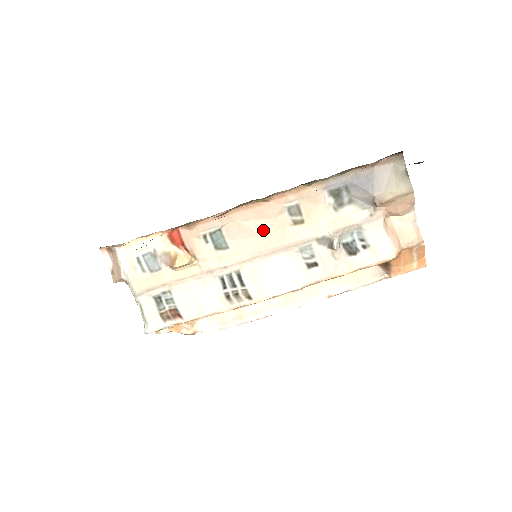
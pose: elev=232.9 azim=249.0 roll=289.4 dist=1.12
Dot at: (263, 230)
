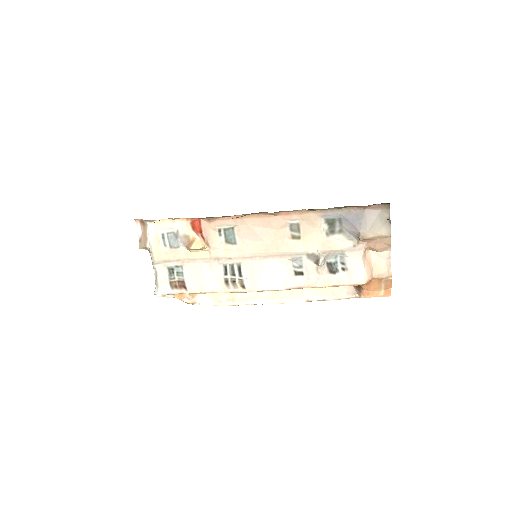
Dot at: (267, 237)
